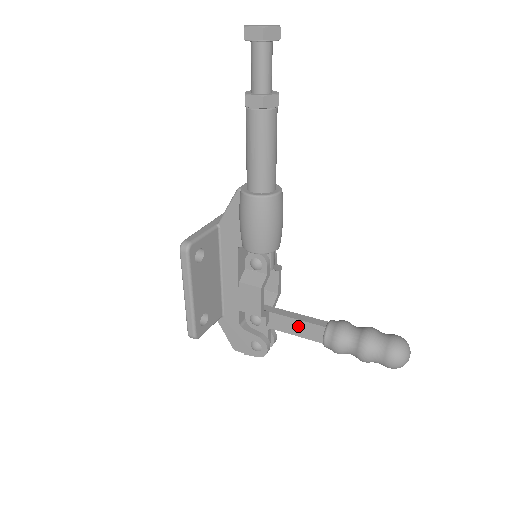
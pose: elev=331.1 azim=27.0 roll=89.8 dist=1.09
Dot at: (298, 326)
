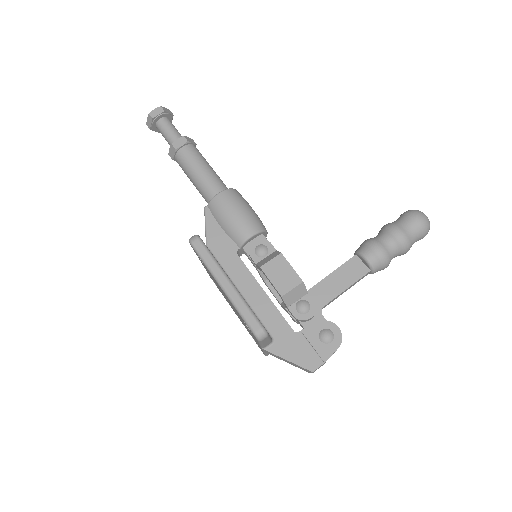
Dot at: (338, 278)
